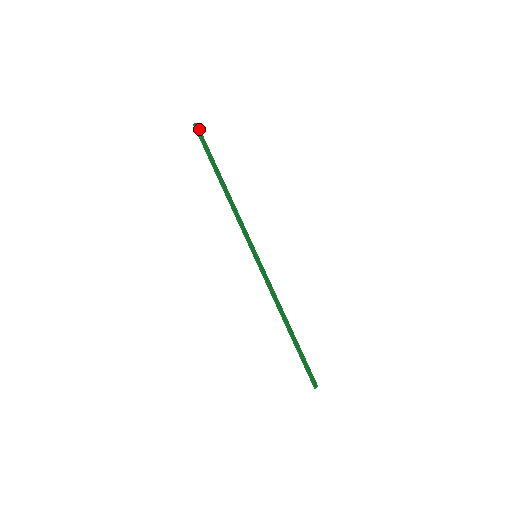
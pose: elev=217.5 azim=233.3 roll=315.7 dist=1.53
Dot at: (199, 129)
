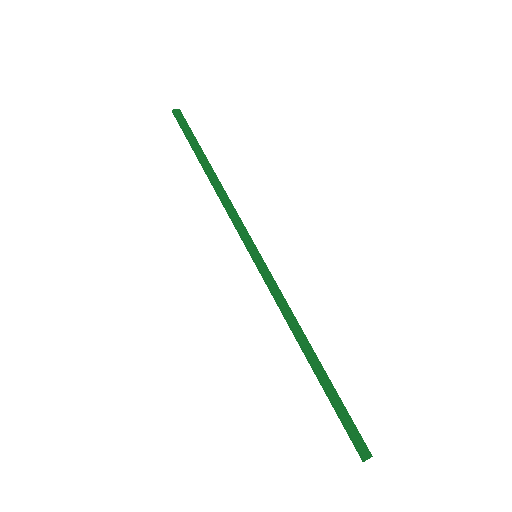
Dot at: (180, 114)
